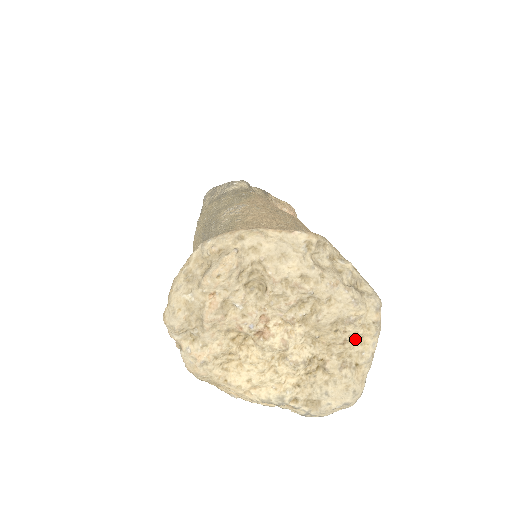
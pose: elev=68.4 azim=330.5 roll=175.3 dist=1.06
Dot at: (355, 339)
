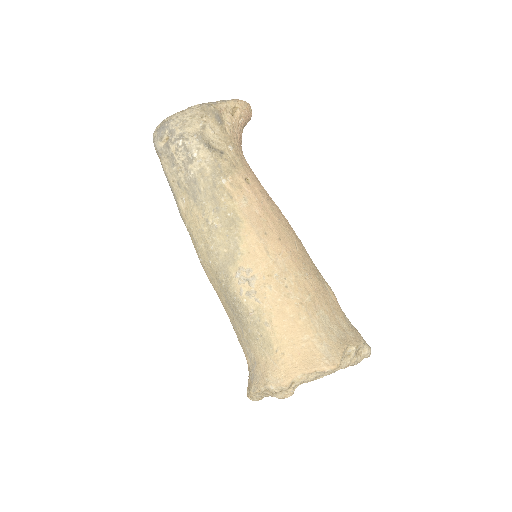
Dot at: occluded
